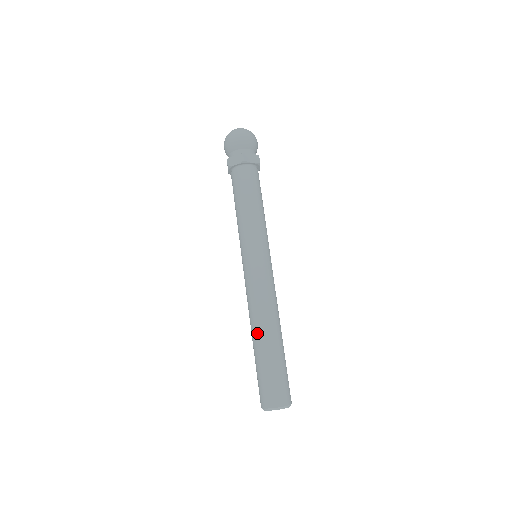
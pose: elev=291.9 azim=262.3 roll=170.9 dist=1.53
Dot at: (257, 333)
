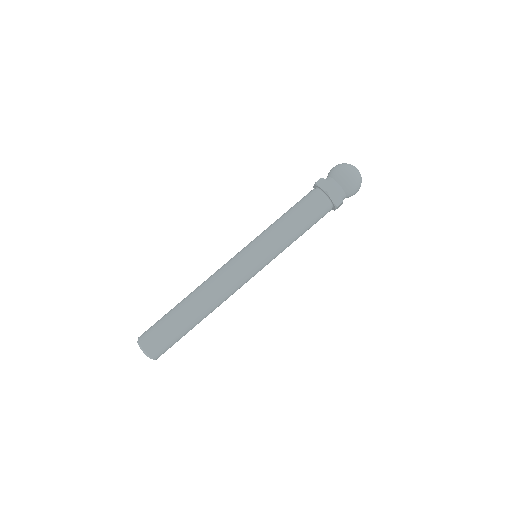
Dot at: (191, 297)
